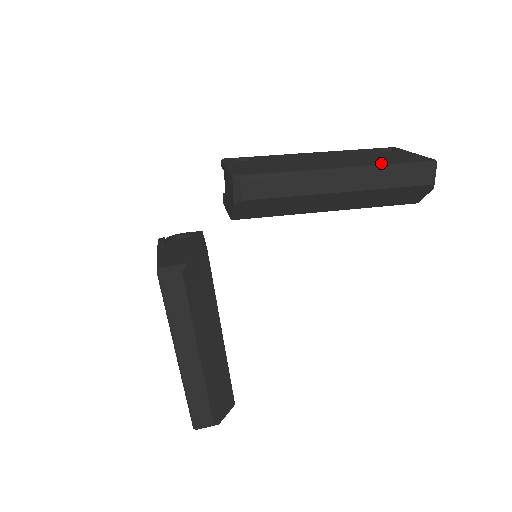
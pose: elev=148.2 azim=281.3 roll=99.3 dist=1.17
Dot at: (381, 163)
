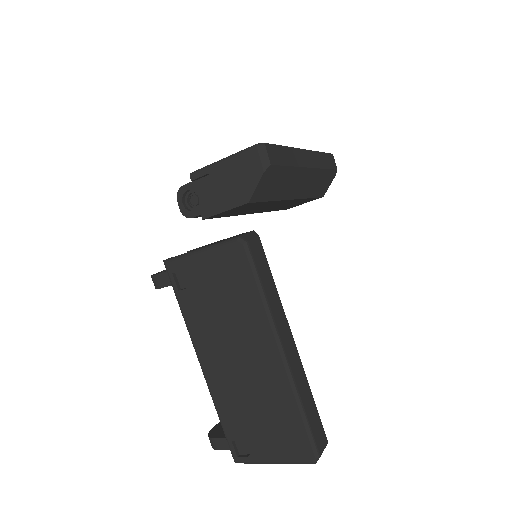
Dot at: occluded
